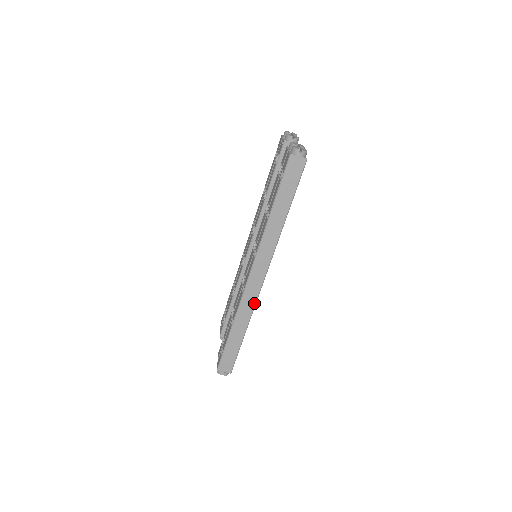
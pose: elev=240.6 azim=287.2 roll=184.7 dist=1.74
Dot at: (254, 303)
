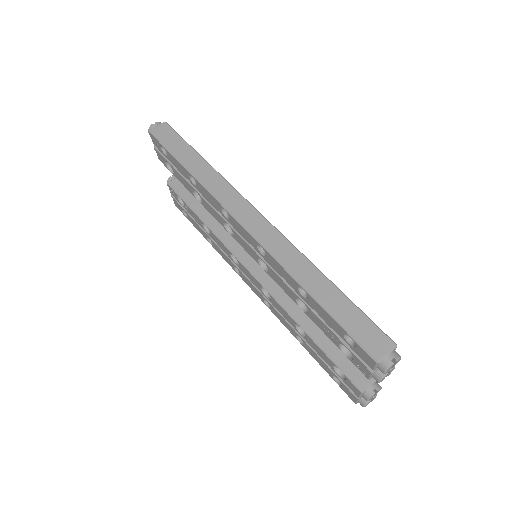
Dot at: (287, 242)
